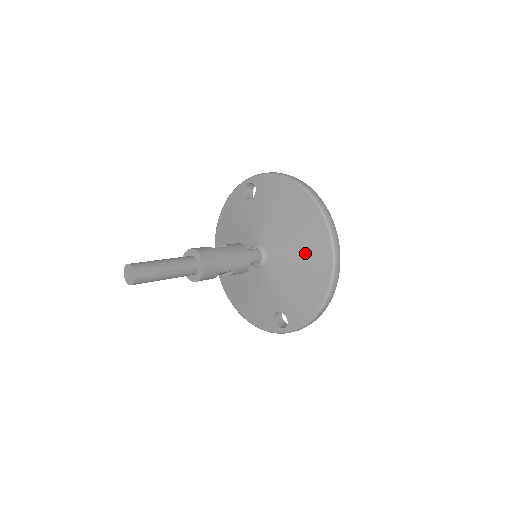
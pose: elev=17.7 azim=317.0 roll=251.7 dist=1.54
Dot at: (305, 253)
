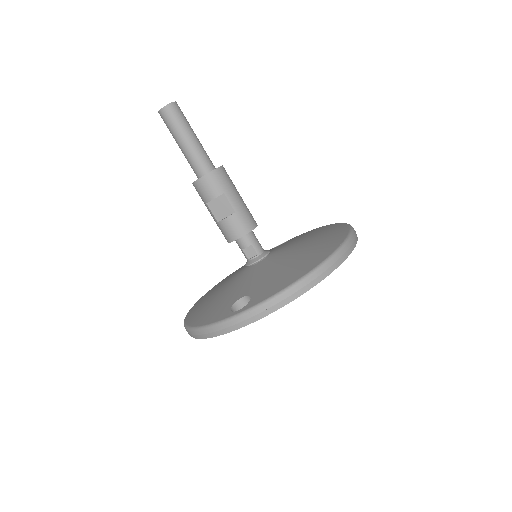
Dot at: (314, 245)
